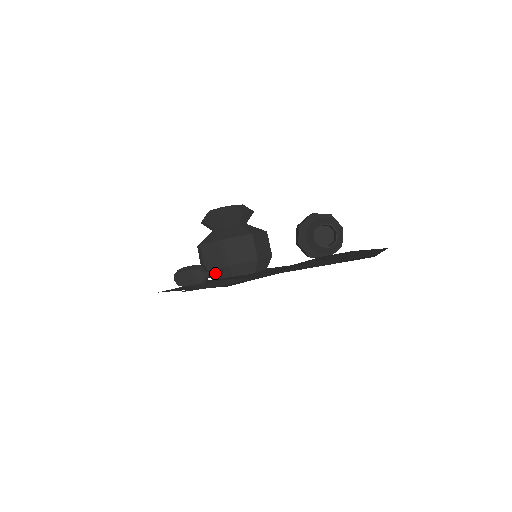
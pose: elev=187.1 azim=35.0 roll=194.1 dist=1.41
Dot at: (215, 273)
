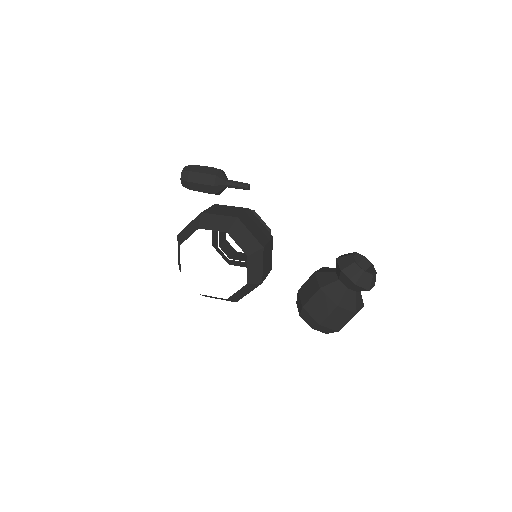
Dot at: (241, 182)
